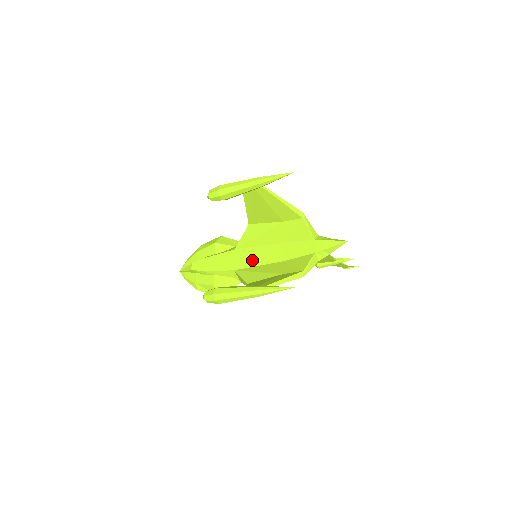
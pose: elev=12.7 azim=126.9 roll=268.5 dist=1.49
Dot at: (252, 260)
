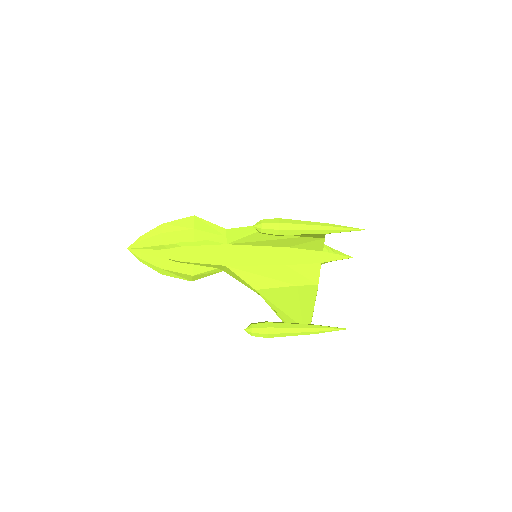
Dot at: (250, 259)
